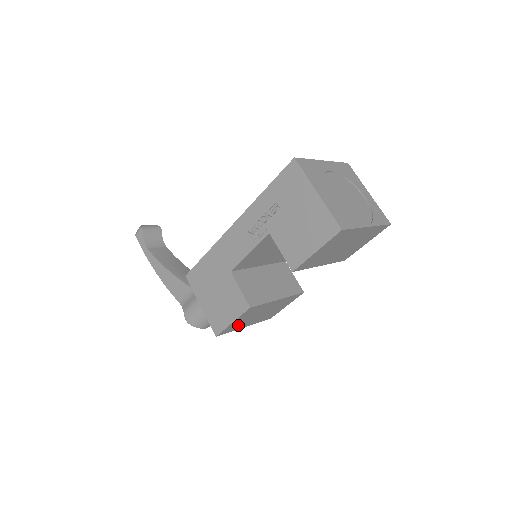
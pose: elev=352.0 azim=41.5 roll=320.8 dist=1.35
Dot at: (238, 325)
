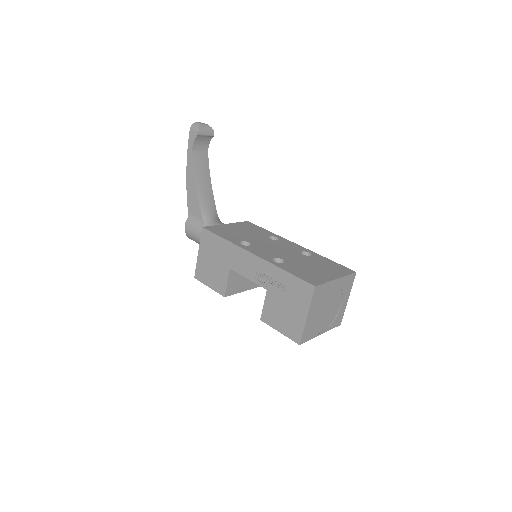
Dot at: occluded
